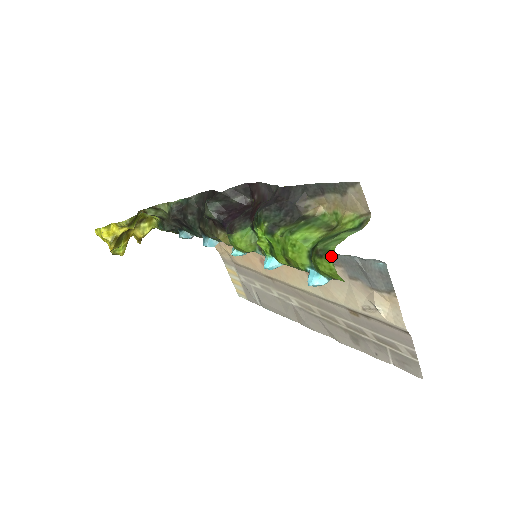
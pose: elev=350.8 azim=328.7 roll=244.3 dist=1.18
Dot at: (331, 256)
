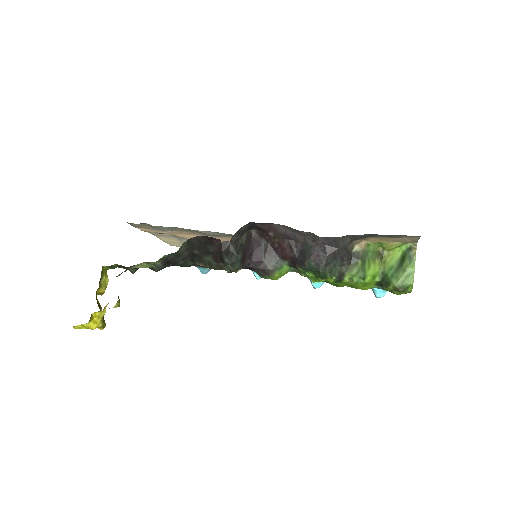
Dot at: (411, 290)
